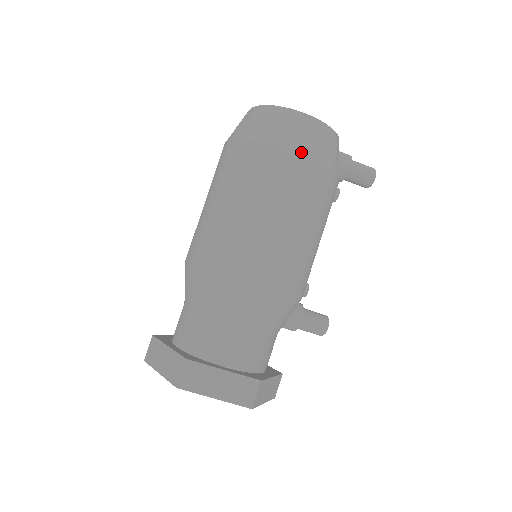
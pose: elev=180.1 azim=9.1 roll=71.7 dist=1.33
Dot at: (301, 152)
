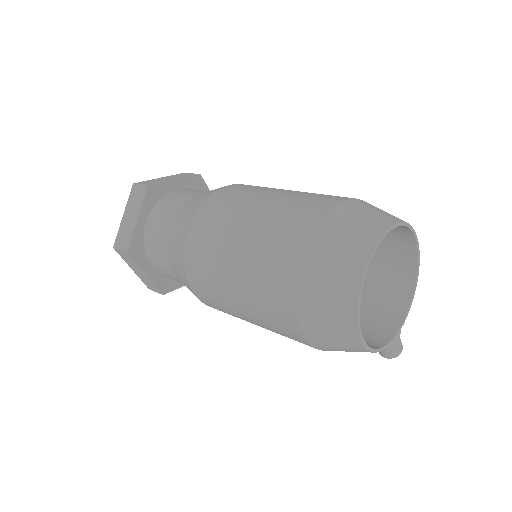
Dot at: (309, 341)
